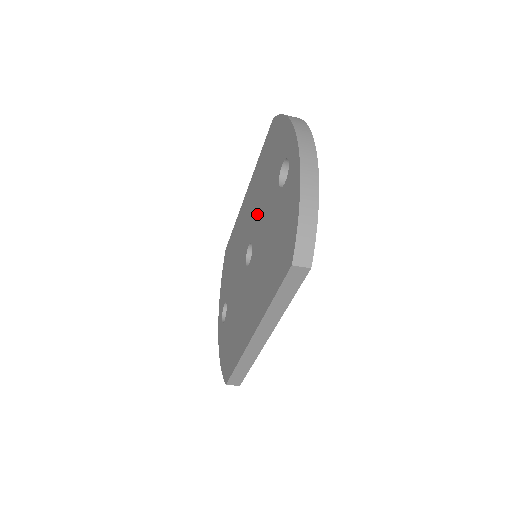
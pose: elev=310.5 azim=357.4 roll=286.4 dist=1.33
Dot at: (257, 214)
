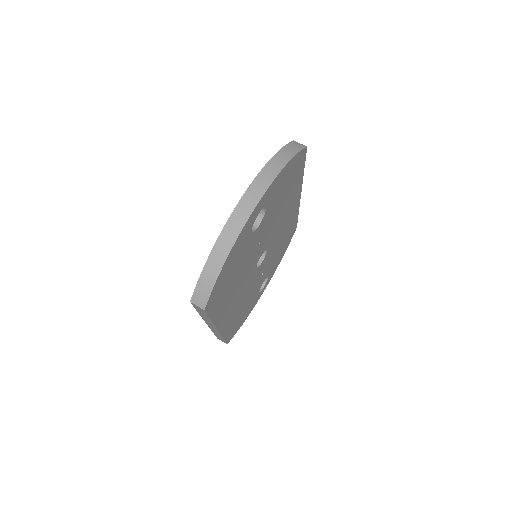
Dot at: occluded
